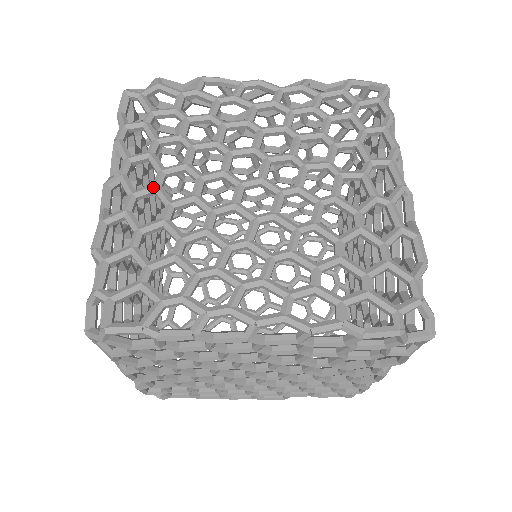
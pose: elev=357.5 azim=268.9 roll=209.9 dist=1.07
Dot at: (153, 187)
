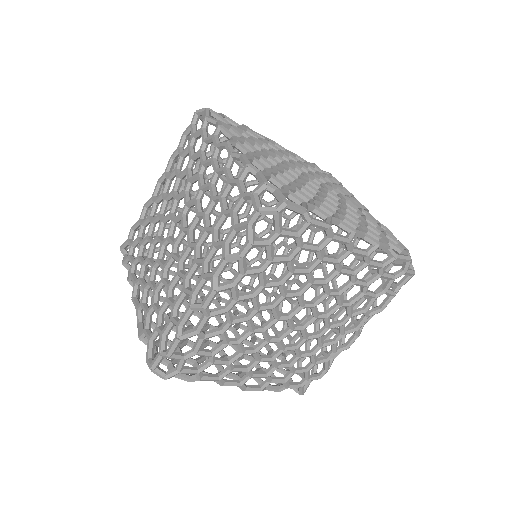
Dot at: (259, 155)
